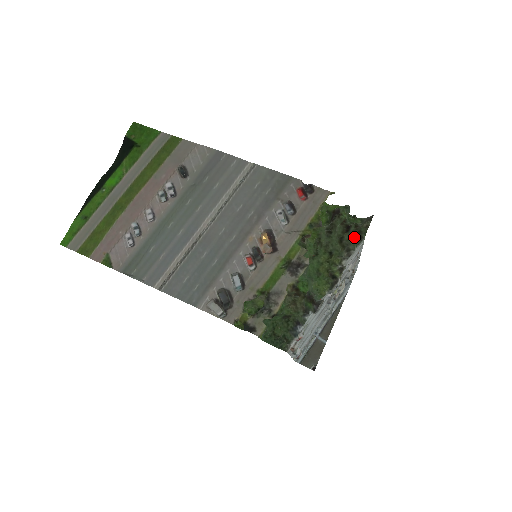
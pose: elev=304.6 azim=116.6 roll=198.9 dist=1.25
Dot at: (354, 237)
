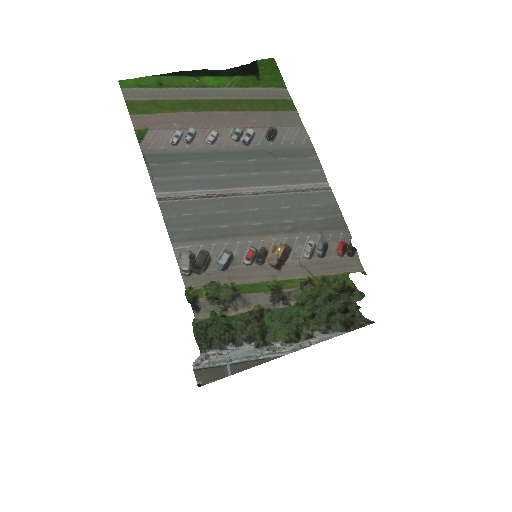
Dot at: (344, 322)
